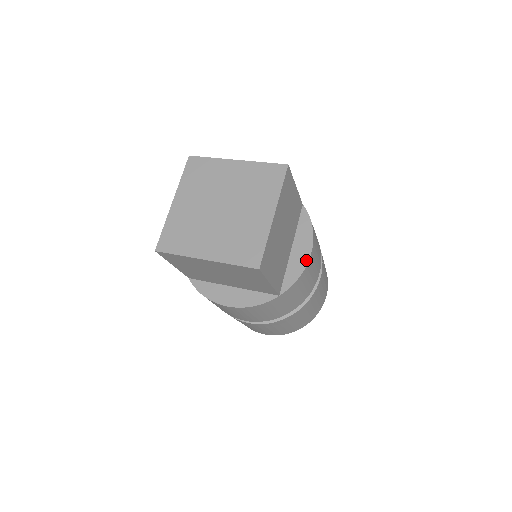
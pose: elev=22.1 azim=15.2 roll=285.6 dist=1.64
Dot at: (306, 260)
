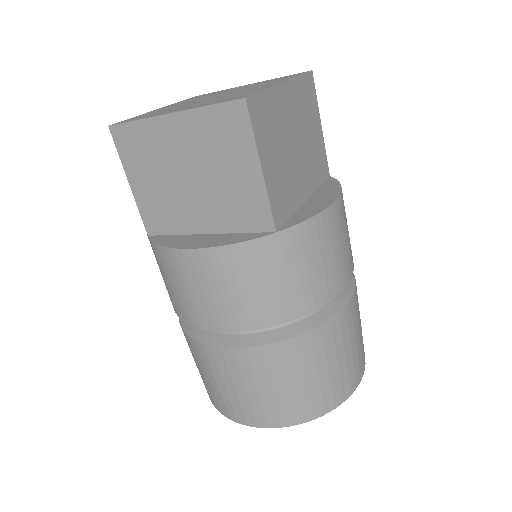
Dot at: (327, 204)
